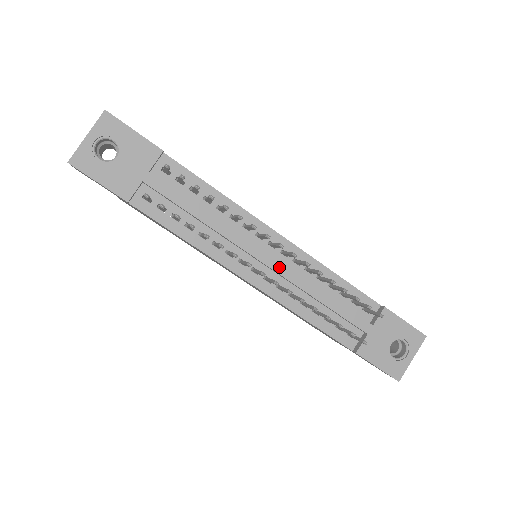
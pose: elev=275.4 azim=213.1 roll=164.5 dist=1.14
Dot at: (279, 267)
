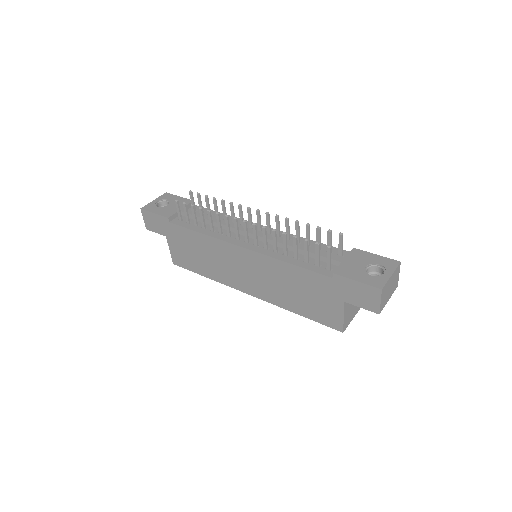
Dot at: occluded
